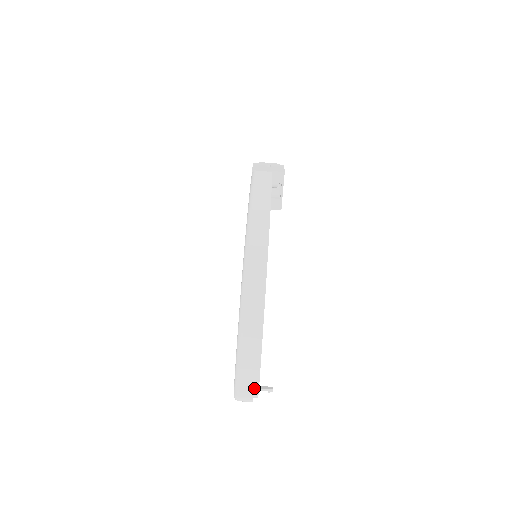
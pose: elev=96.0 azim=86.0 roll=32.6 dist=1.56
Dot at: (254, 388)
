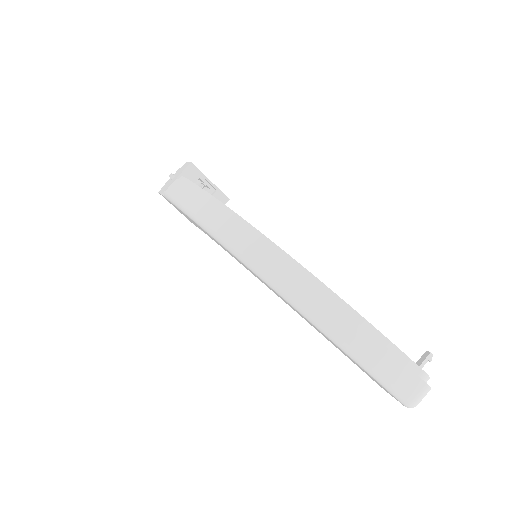
Dot at: (415, 373)
